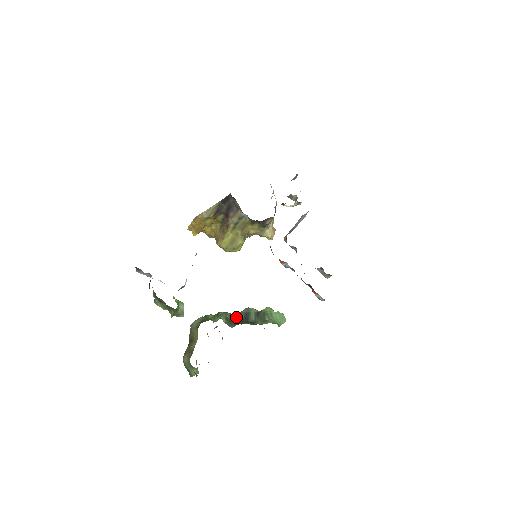
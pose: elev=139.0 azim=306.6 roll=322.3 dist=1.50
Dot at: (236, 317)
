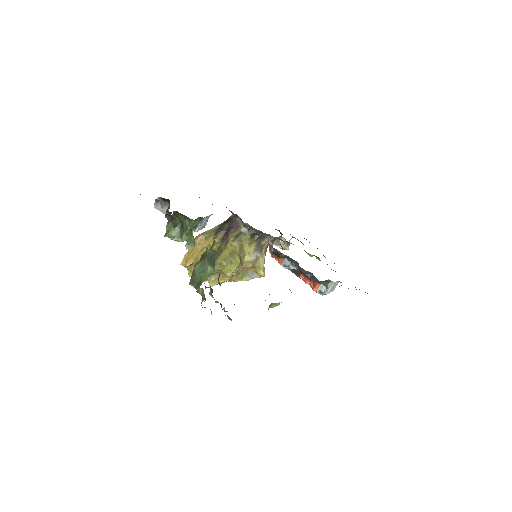
Dot at: occluded
